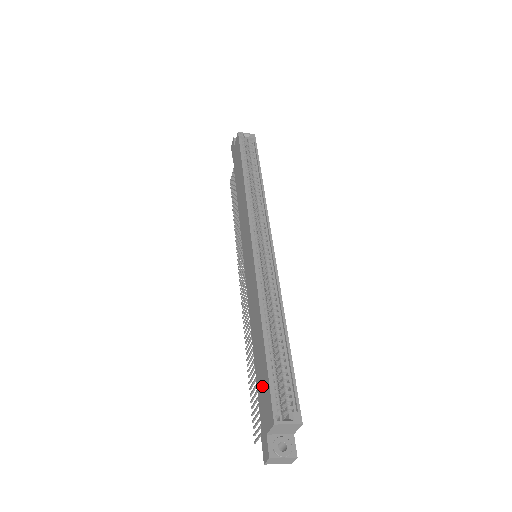
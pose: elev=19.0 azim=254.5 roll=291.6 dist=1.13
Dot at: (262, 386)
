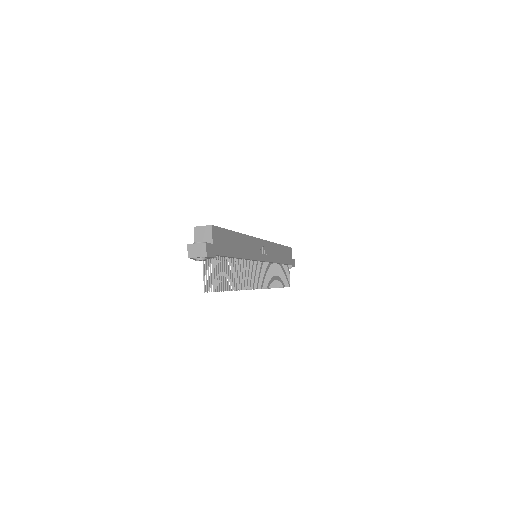
Dot at: occluded
